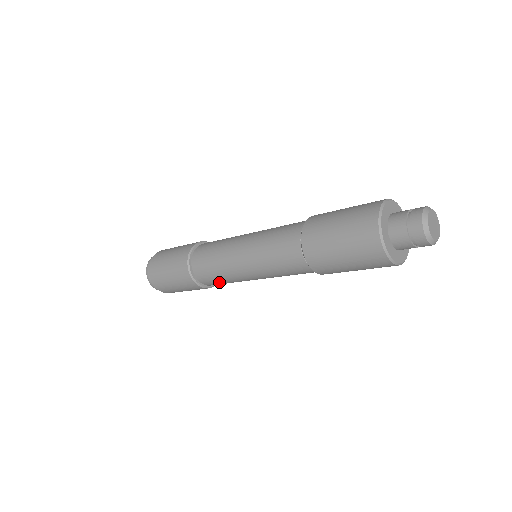
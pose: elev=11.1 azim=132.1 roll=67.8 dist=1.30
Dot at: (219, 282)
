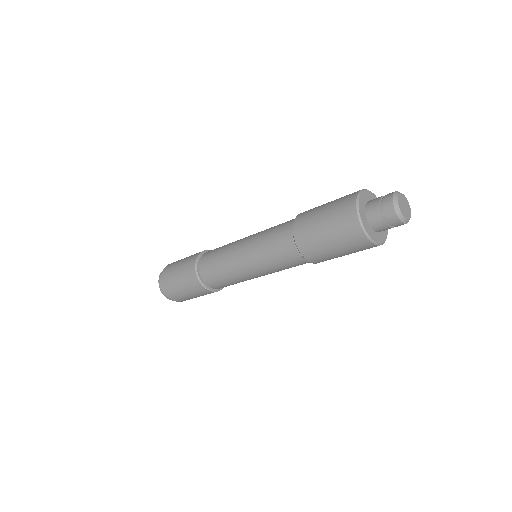
Dot at: (219, 279)
